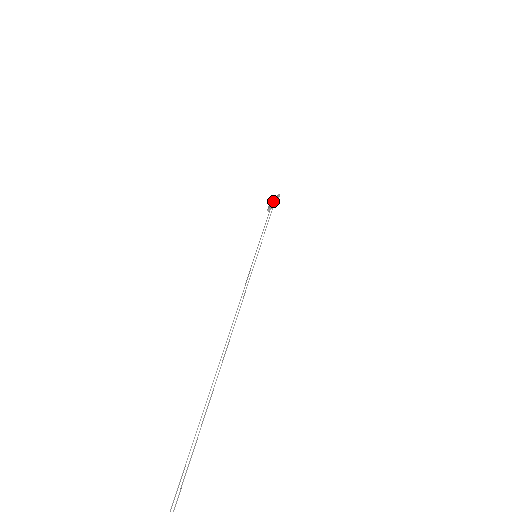
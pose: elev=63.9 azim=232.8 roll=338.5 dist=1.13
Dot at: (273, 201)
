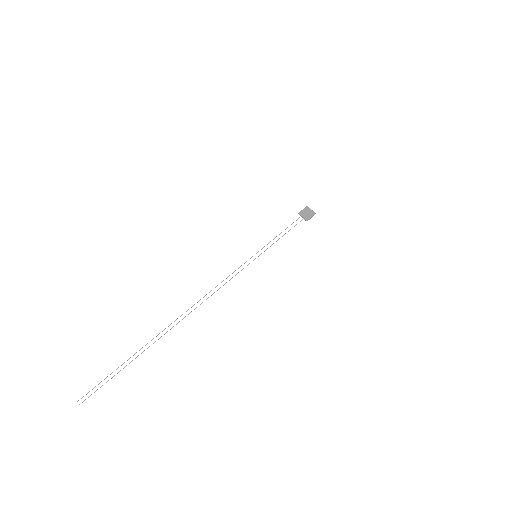
Dot at: (308, 214)
